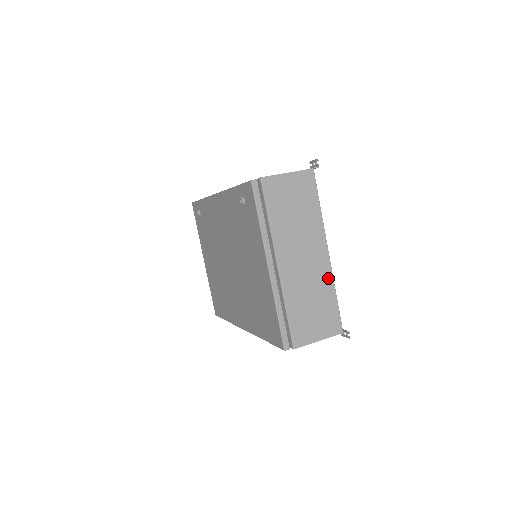
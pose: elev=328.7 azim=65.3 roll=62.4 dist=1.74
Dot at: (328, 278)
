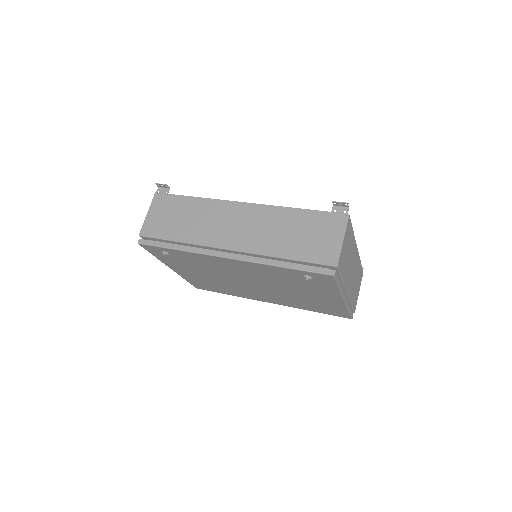
Dot at: (358, 260)
